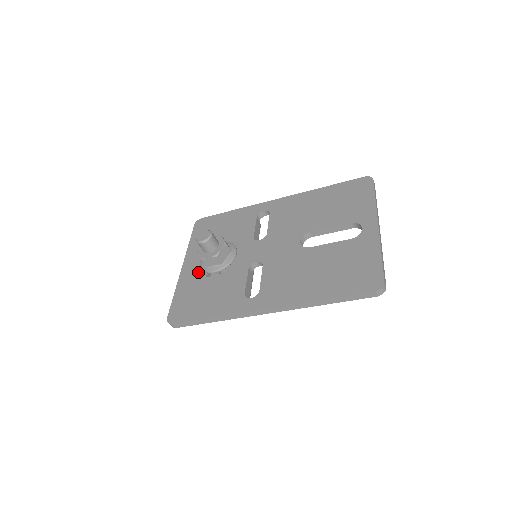
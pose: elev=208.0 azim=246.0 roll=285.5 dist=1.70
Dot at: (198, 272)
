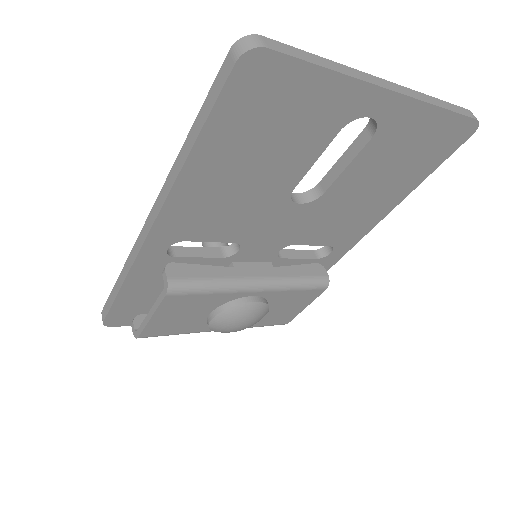
Dot at: occluded
